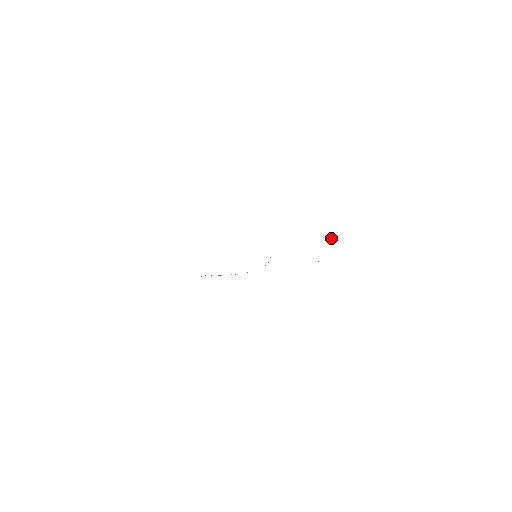
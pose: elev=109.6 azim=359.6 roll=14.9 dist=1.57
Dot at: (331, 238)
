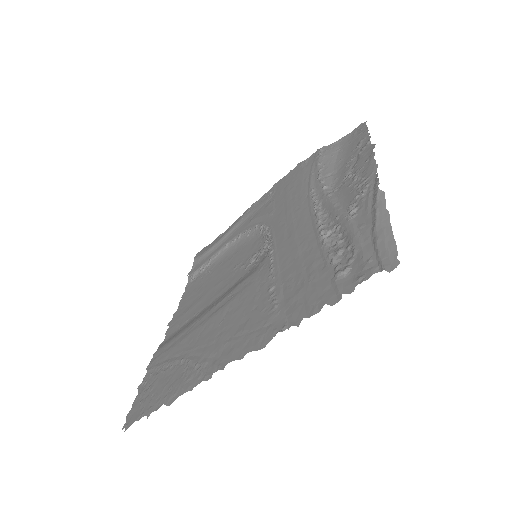
Dot at: (352, 212)
